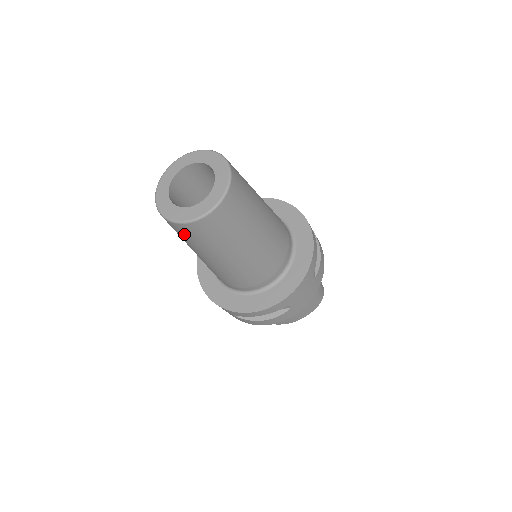
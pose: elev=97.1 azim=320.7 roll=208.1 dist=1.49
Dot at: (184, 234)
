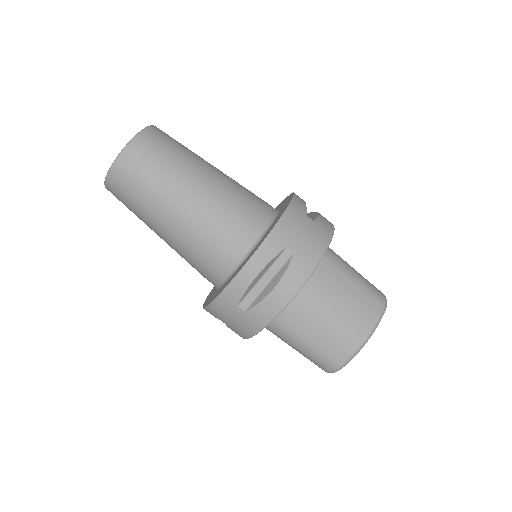
Dot at: (125, 186)
